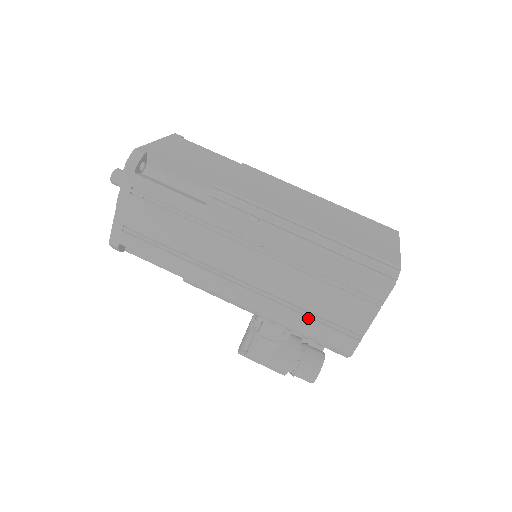
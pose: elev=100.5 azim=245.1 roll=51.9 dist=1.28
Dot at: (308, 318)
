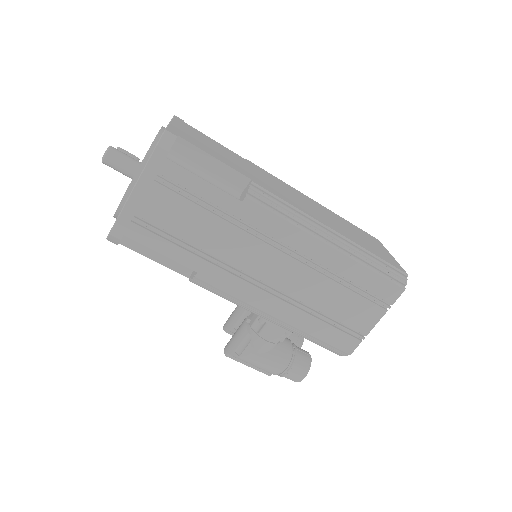
Dot at: (320, 320)
